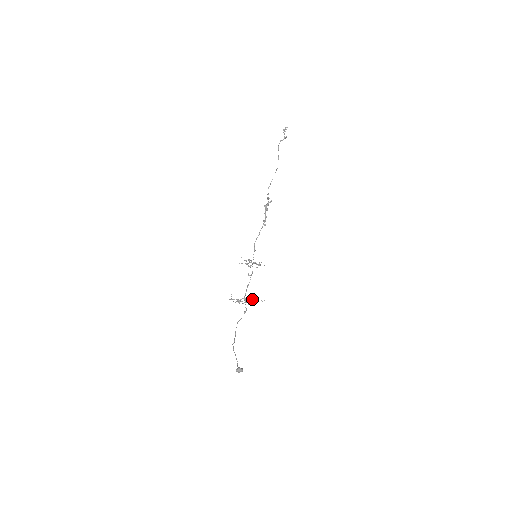
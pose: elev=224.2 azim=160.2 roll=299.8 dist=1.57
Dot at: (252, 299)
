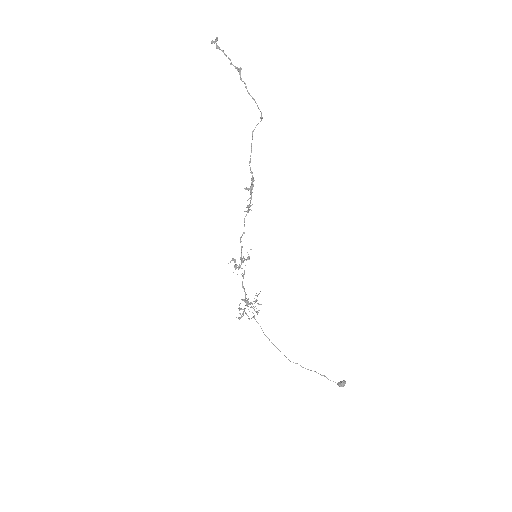
Dot at: occluded
